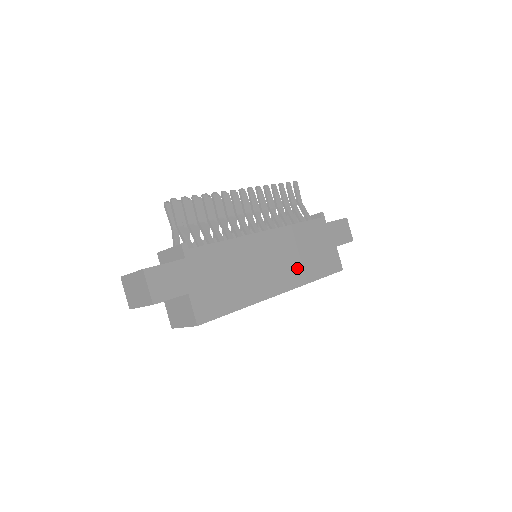
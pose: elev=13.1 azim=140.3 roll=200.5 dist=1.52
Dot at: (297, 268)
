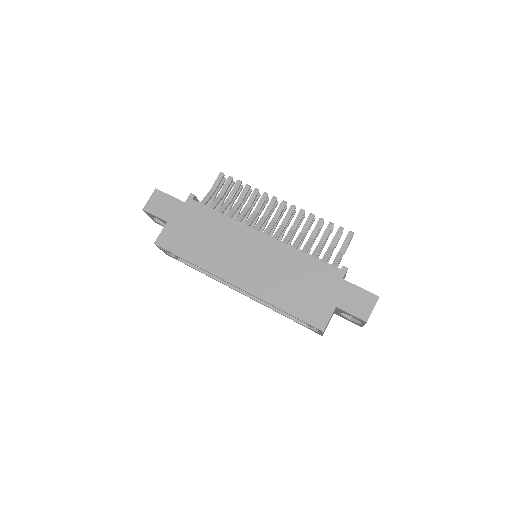
Dot at: (269, 283)
